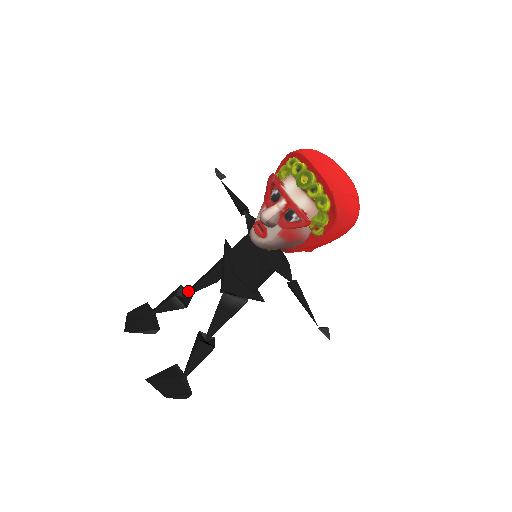
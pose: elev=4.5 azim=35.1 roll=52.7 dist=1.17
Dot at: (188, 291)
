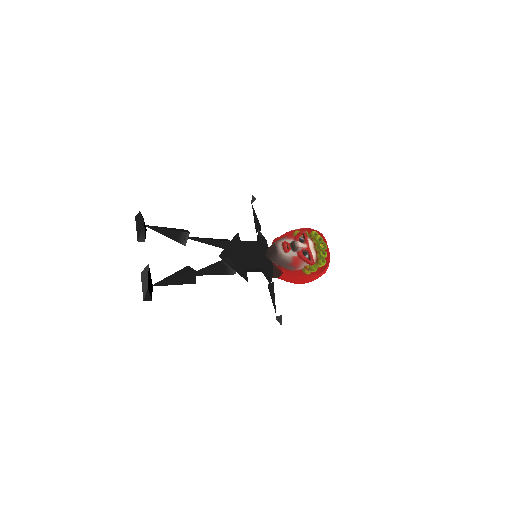
Dot at: (195, 238)
